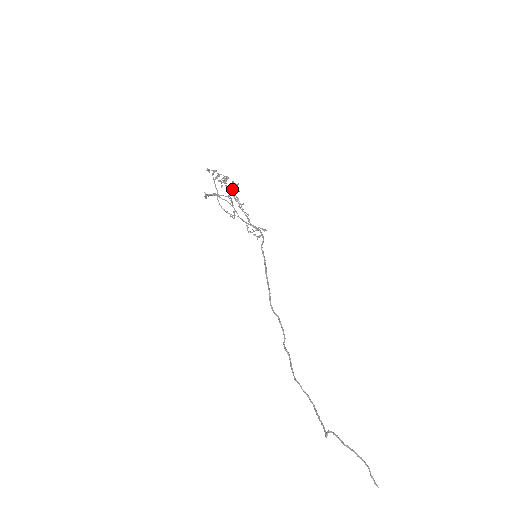
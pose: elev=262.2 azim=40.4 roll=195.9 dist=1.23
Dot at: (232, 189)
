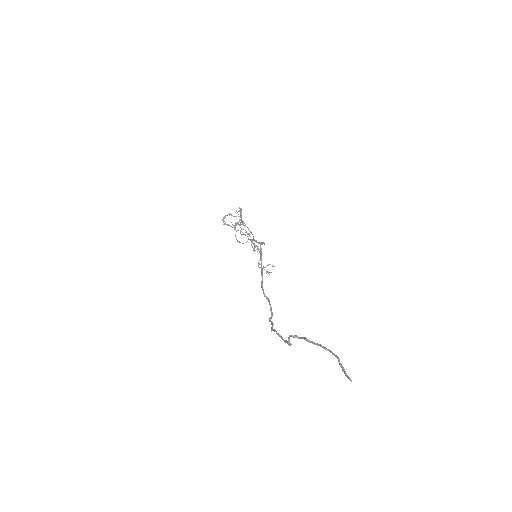
Dot at: (248, 228)
